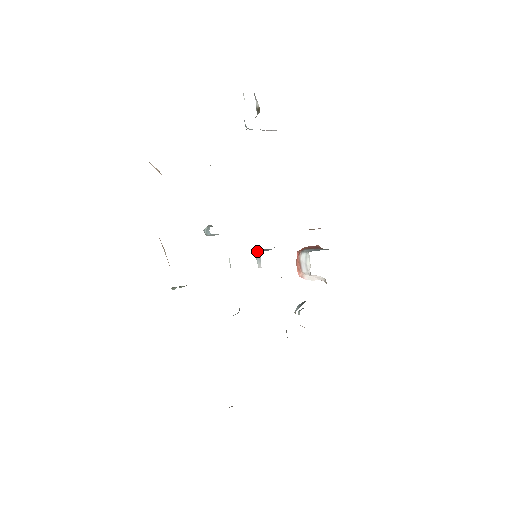
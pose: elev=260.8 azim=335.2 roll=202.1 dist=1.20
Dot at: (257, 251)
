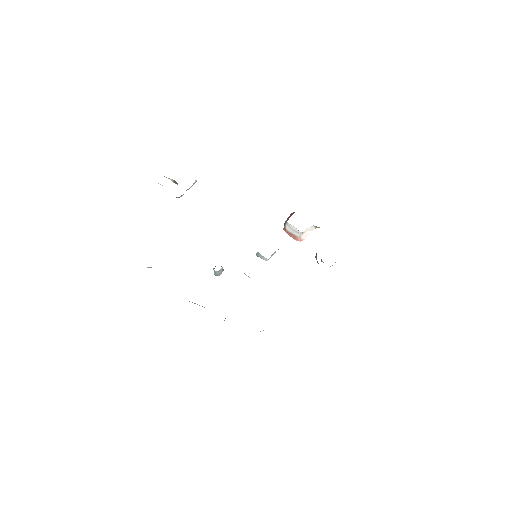
Dot at: (256, 253)
